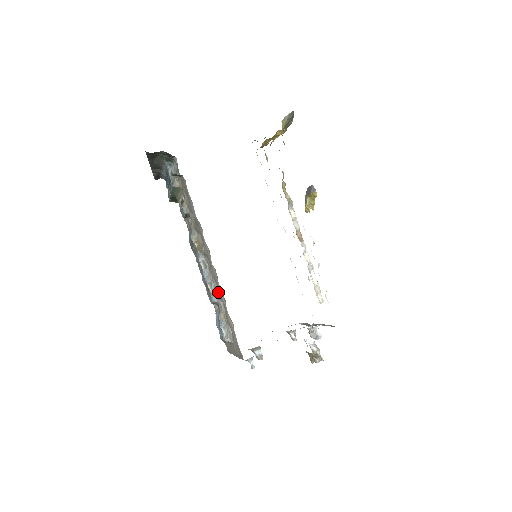
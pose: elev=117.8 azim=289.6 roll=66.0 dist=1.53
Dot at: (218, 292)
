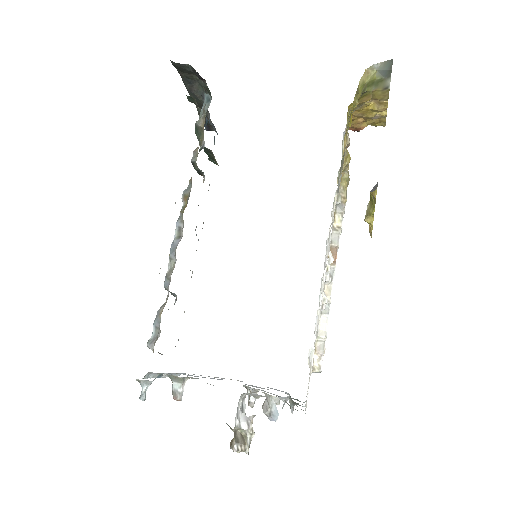
Dot at: occluded
